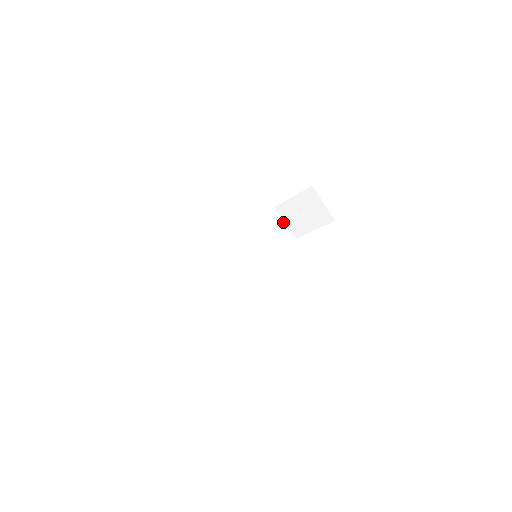
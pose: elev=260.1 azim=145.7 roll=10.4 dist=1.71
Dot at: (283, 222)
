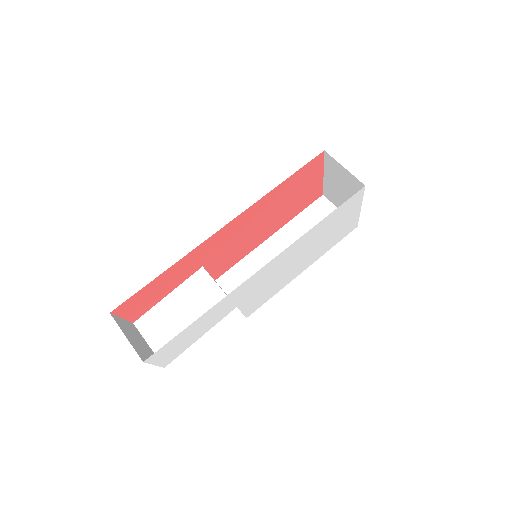
Dot at: occluded
